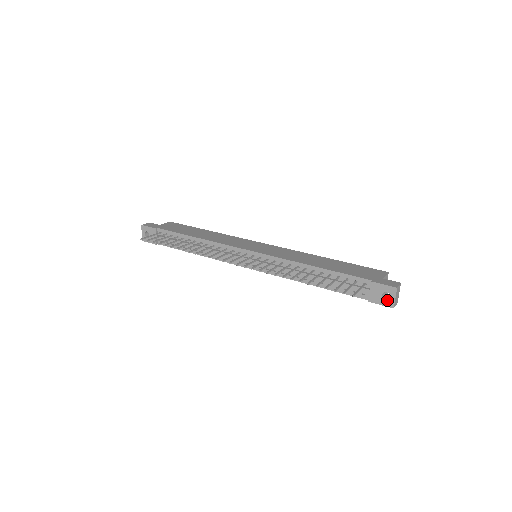
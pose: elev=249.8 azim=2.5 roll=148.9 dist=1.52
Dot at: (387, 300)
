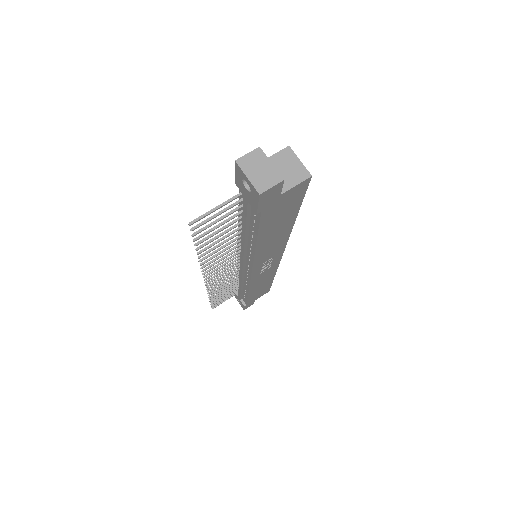
Dot at: (251, 190)
